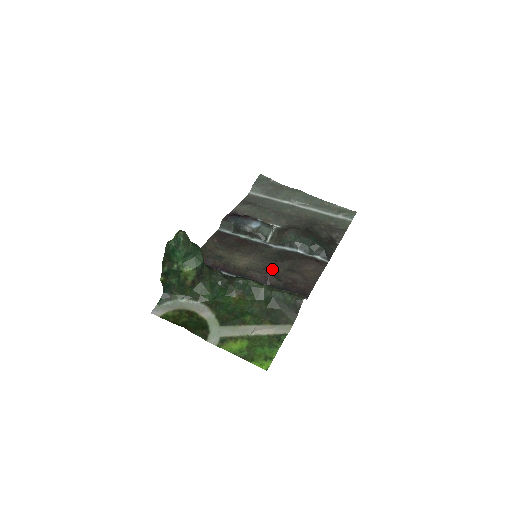
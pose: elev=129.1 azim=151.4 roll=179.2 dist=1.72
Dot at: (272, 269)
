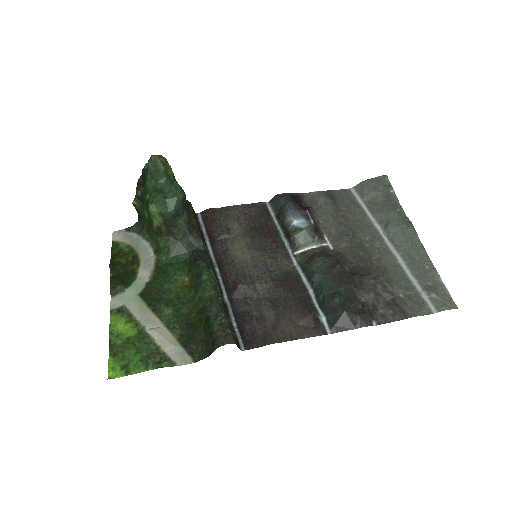
Dot at: (253, 284)
